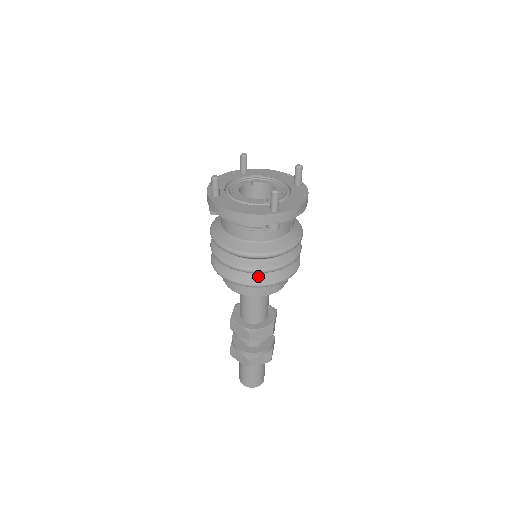
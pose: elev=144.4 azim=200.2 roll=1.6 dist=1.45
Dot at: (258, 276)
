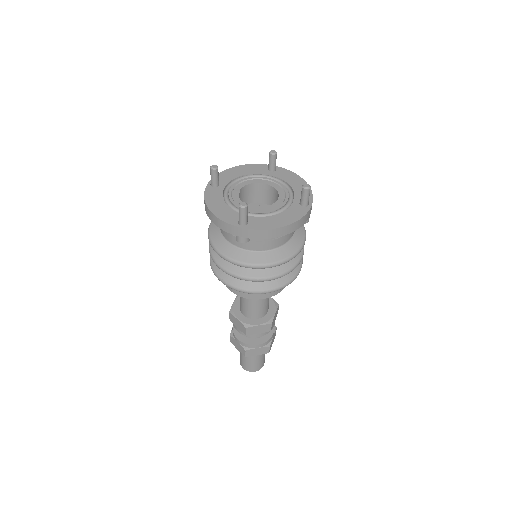
Dot at: occluded
